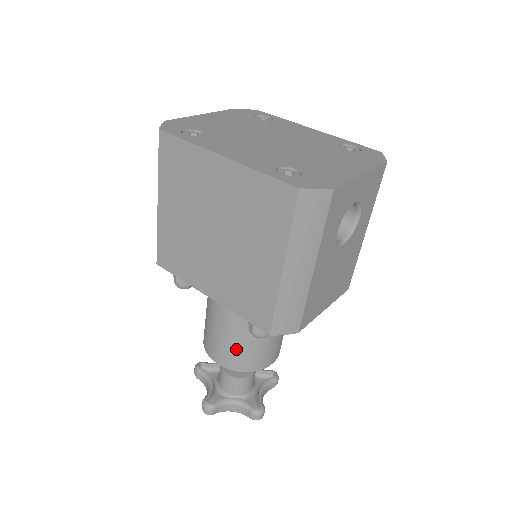
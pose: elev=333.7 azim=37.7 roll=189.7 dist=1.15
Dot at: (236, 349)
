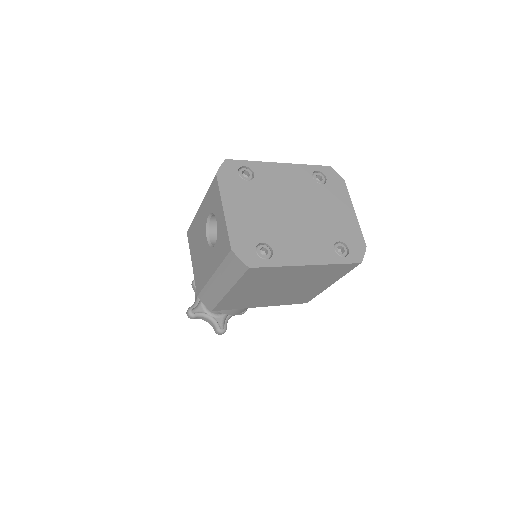
Dot at: occluded
